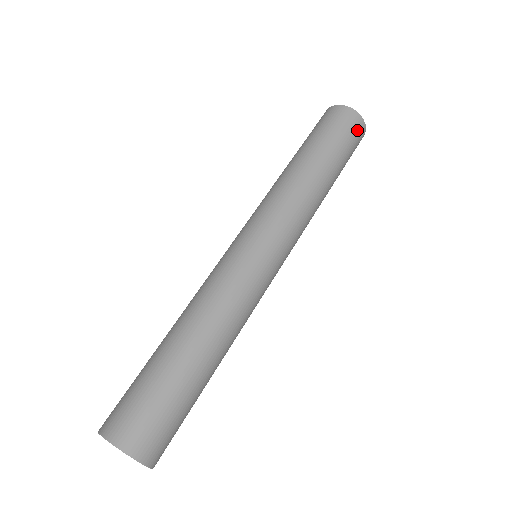
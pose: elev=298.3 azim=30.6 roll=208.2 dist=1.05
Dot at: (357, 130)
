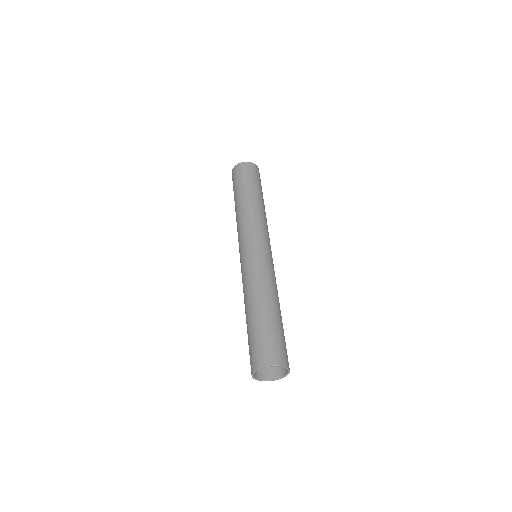
Dot at: (257, 172)
